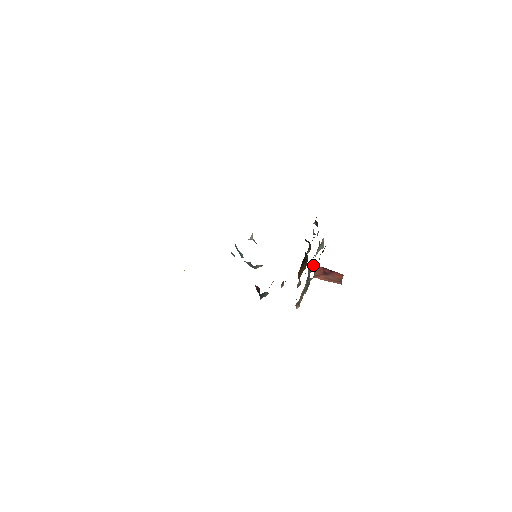
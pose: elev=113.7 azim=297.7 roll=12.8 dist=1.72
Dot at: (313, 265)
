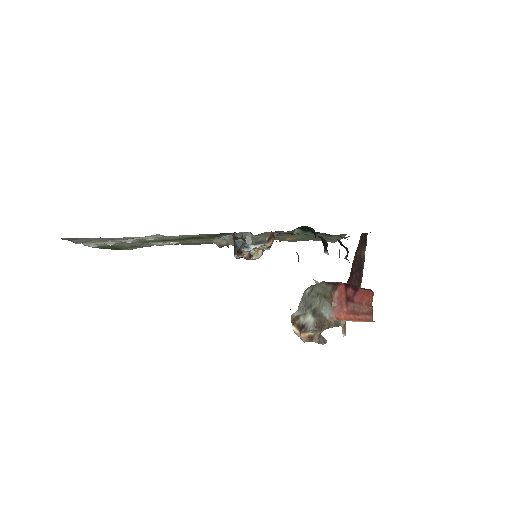
Dot at: (342, 326)
